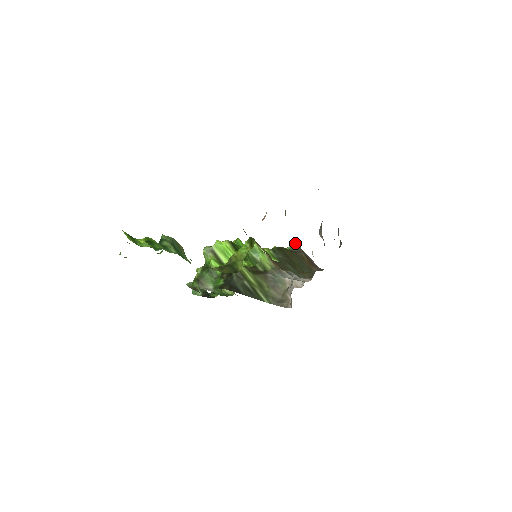
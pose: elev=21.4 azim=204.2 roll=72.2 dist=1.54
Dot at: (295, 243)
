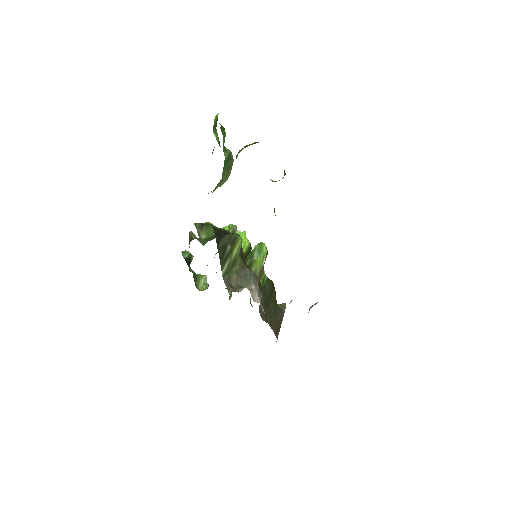
Dot at: (285, 306)
